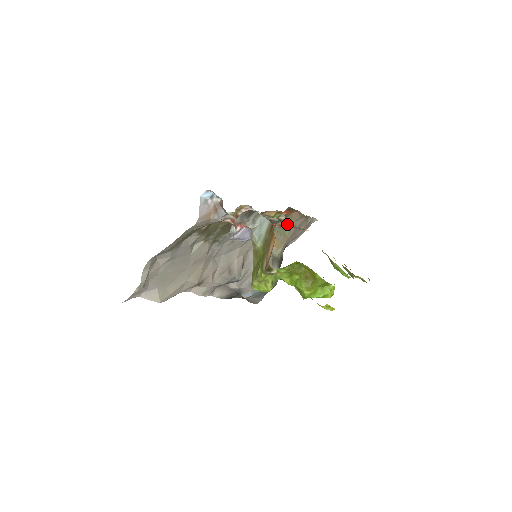
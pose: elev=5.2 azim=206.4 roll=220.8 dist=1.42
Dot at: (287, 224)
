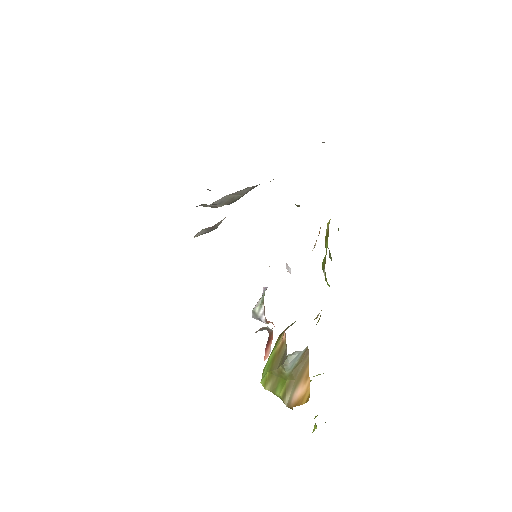
Dot at: occluded
